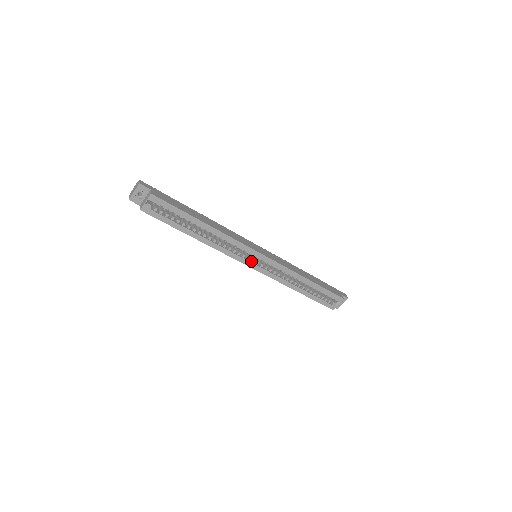
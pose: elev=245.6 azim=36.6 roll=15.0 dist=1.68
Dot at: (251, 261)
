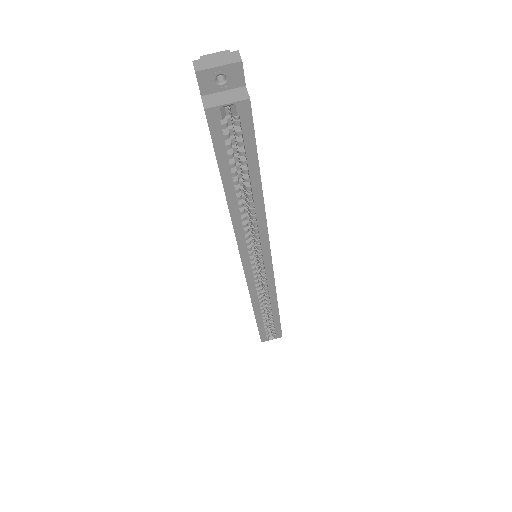
Dot at: (252, 263)
